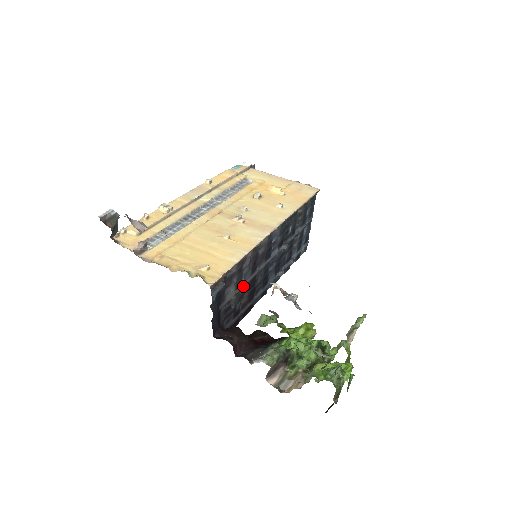
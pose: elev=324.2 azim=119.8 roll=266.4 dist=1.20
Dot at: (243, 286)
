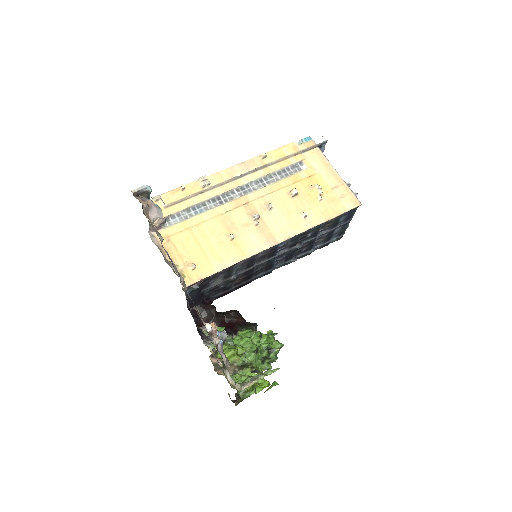
Dot at: (233, 277)
